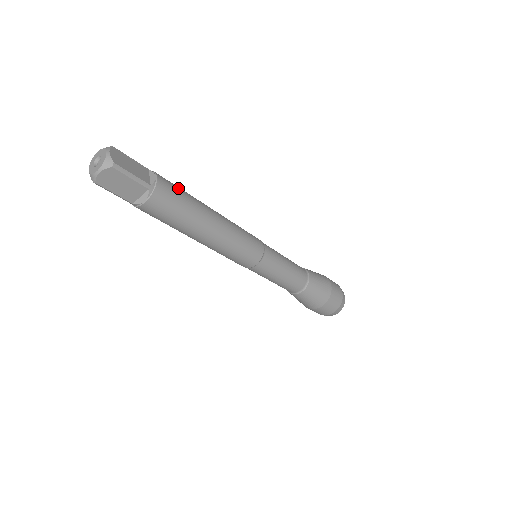
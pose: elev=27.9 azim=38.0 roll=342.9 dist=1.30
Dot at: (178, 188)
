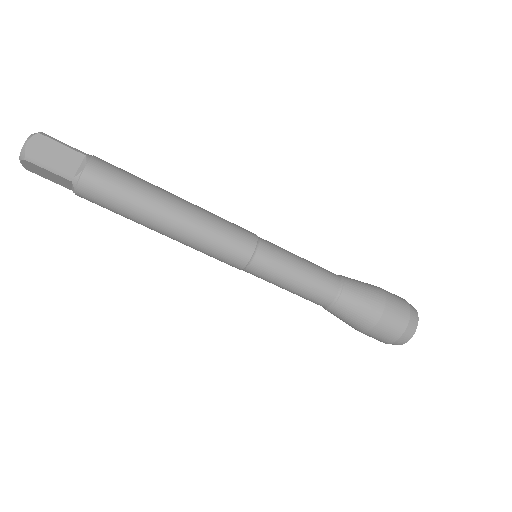
Dot at: occluded
